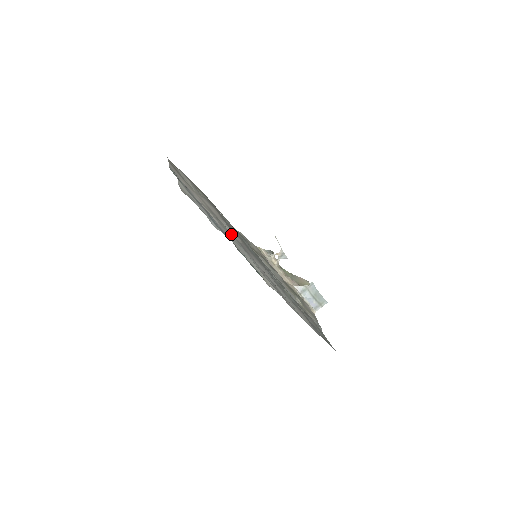
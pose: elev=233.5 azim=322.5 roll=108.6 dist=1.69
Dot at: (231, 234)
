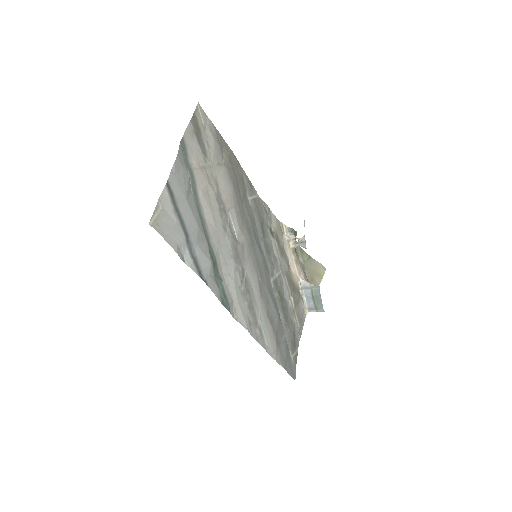
Dot at: (230, 235)
